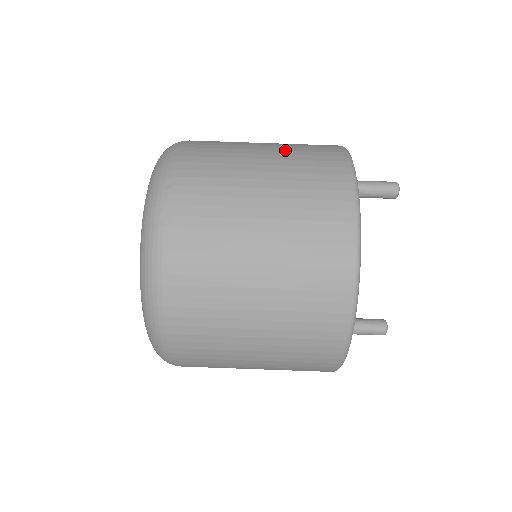
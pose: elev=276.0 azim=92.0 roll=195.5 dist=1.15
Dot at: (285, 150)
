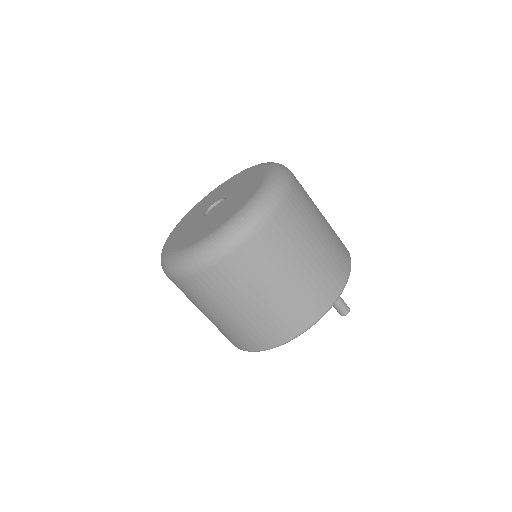
Dot at: (310, 275)
